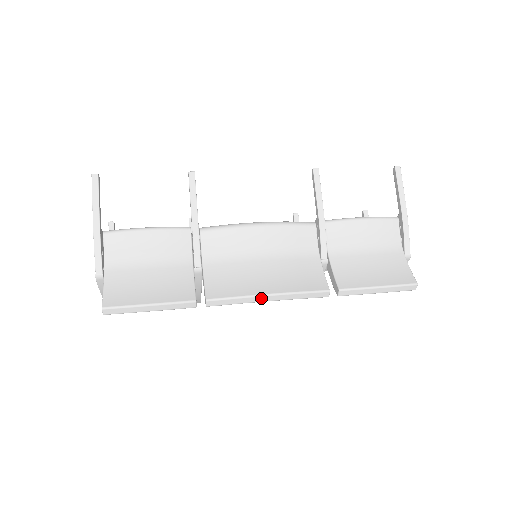
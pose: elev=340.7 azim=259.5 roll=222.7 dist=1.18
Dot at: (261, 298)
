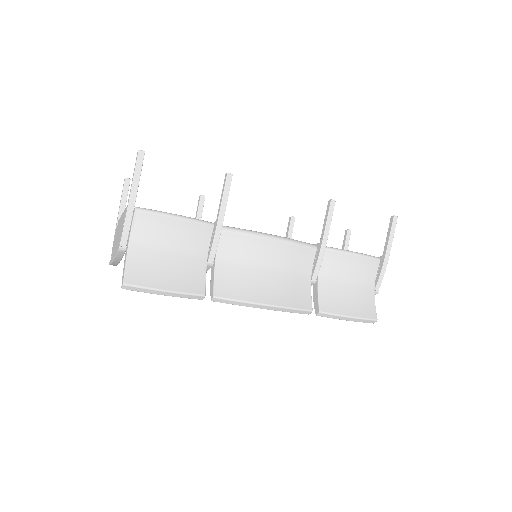
Dot at: (259, 306)
